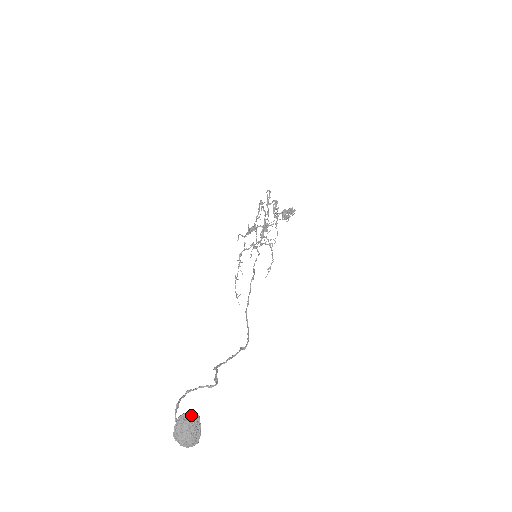
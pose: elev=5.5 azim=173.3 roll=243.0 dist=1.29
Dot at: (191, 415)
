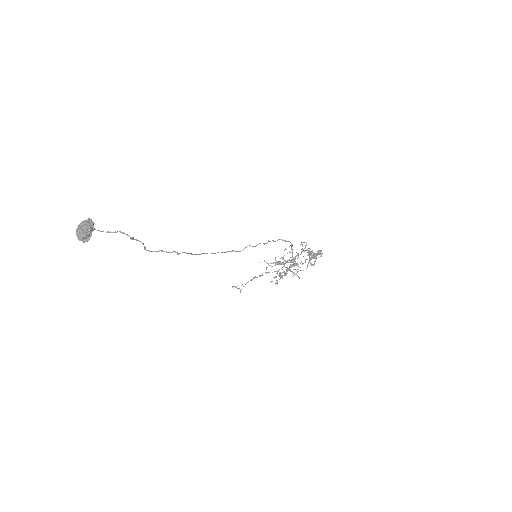
Dot at: (89, 219)
